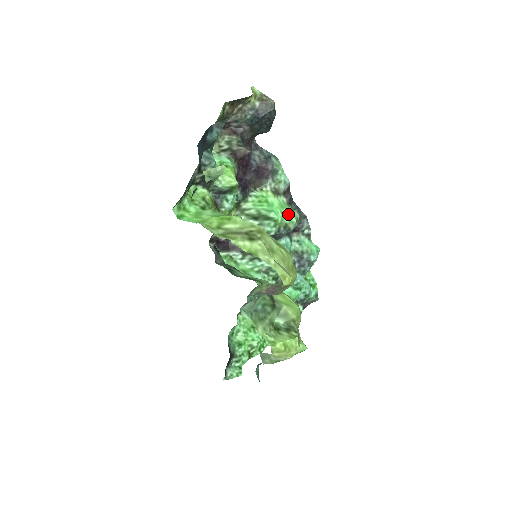
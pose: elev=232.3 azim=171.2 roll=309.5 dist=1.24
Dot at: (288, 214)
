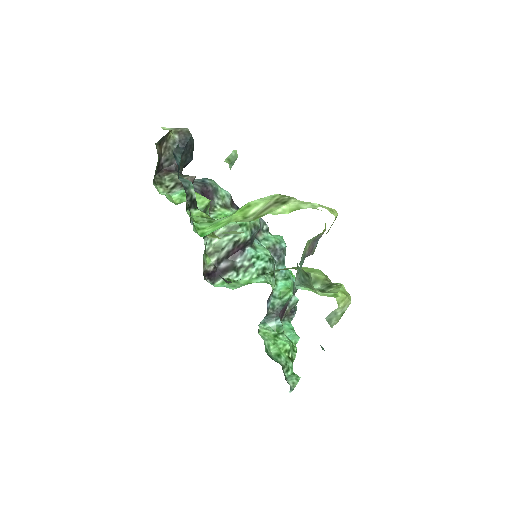
Dot at: occluded
